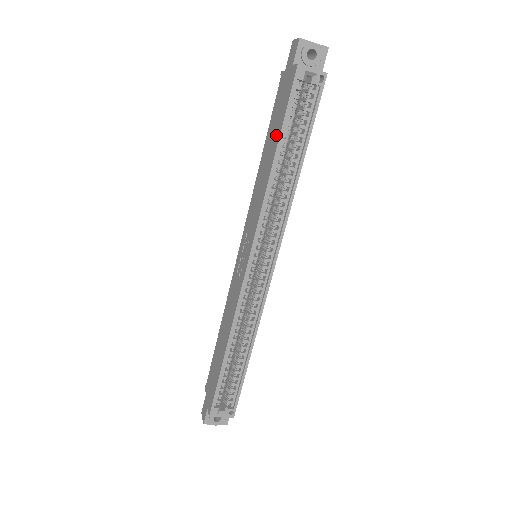
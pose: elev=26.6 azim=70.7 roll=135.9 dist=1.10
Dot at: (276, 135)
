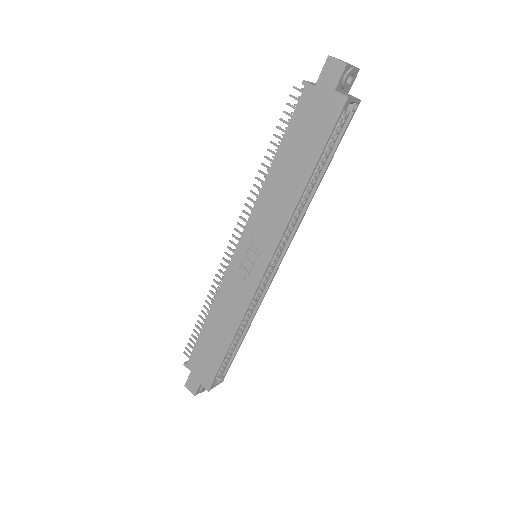
Dot at: (308, 158)
